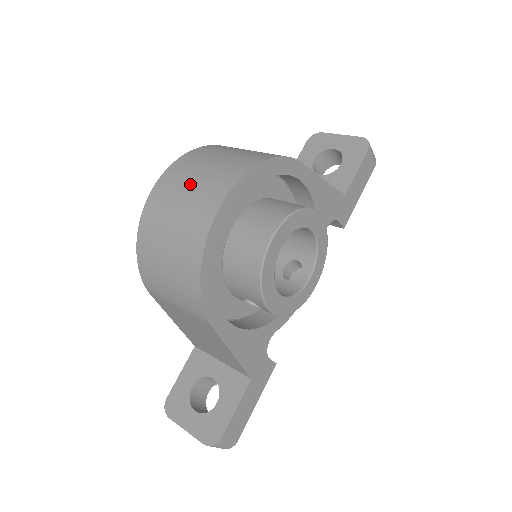
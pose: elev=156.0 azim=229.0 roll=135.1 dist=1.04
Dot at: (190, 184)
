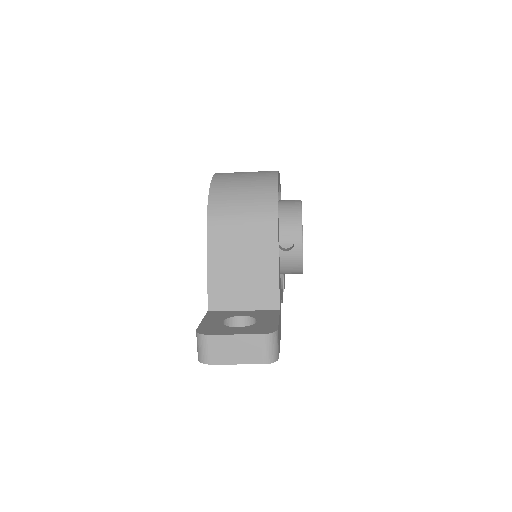
Dot at: occluded
